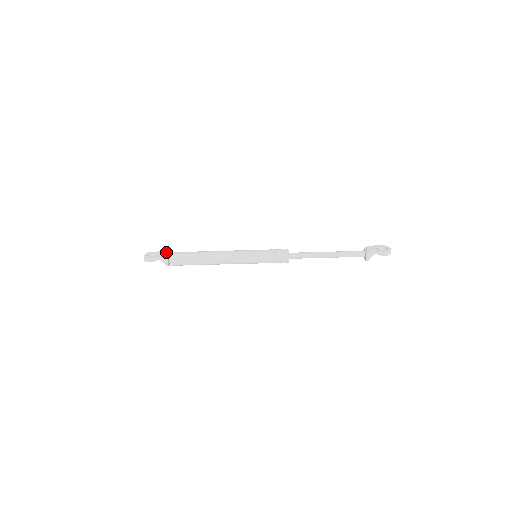
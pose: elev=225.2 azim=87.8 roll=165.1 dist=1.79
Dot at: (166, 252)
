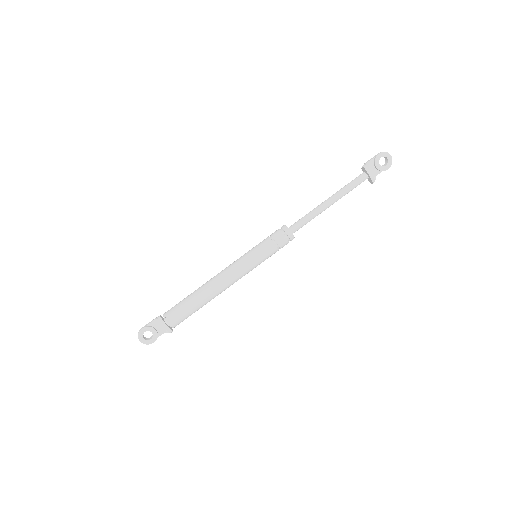
Dot at: occluded
